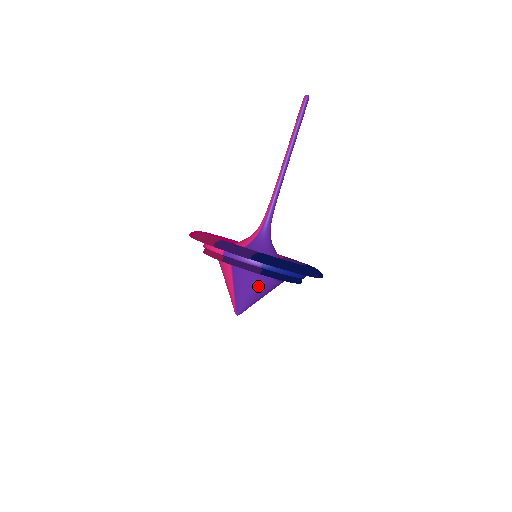
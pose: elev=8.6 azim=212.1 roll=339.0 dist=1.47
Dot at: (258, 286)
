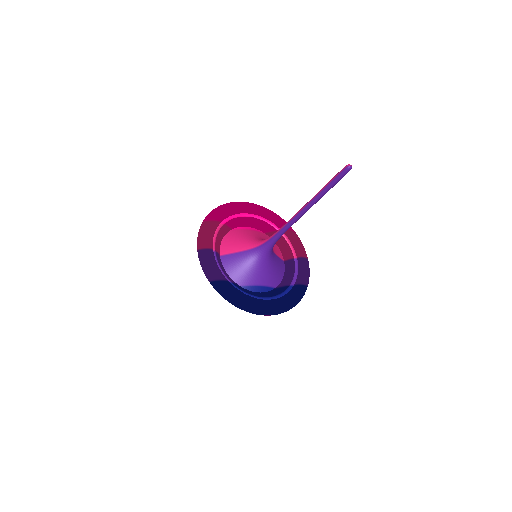
Dot at: occluded
